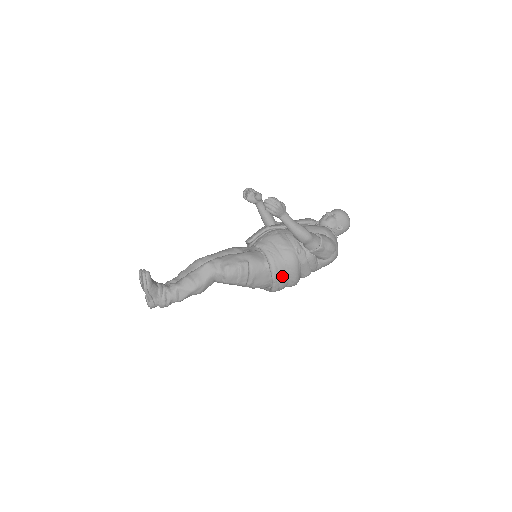
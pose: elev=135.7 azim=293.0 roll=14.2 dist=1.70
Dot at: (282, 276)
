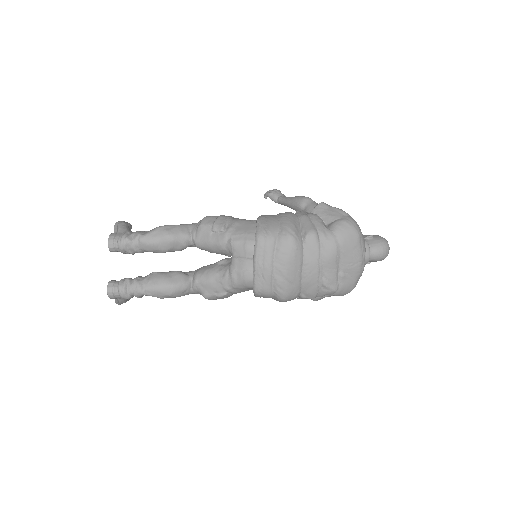
Dot at: (270, 220)
